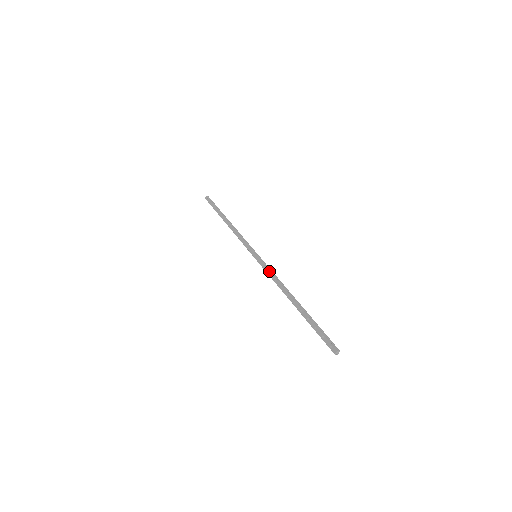
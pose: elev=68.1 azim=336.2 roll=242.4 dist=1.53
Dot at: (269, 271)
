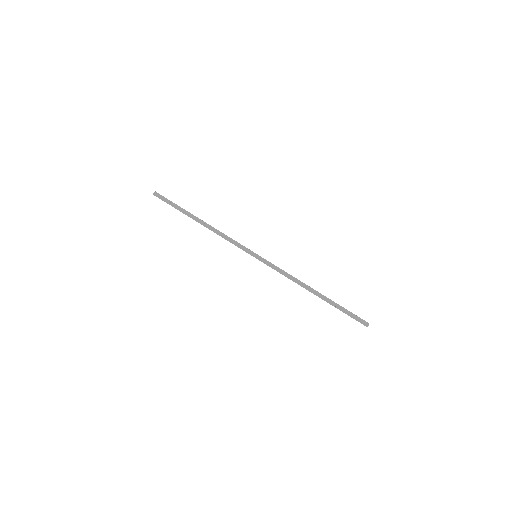
Dot at: (279, 271)
